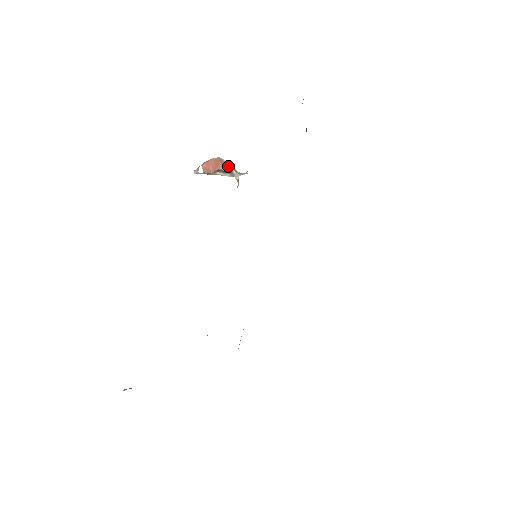
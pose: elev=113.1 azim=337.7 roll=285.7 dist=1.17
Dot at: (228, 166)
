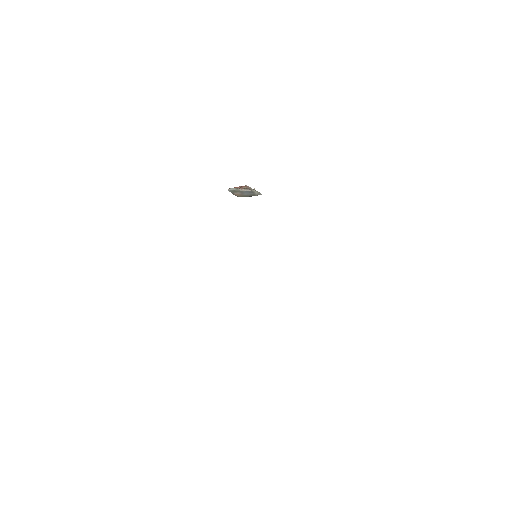
Dot at: (250, 188)
